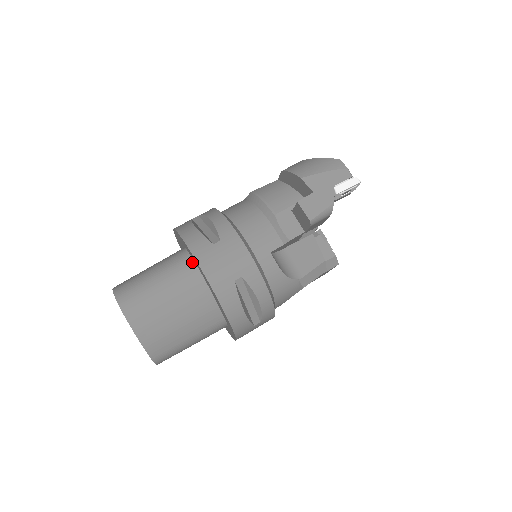
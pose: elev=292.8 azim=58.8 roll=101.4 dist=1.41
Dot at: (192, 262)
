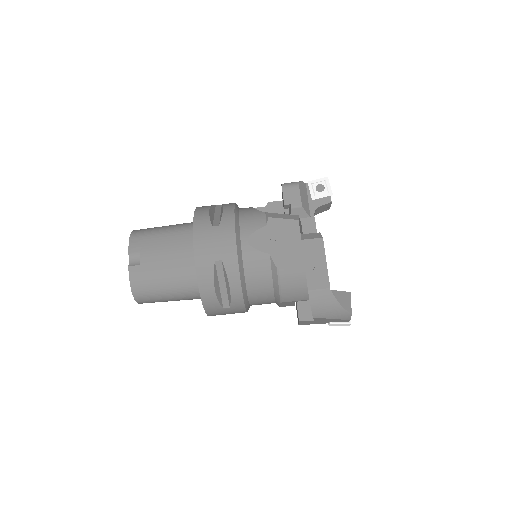
Dot at: occluded
